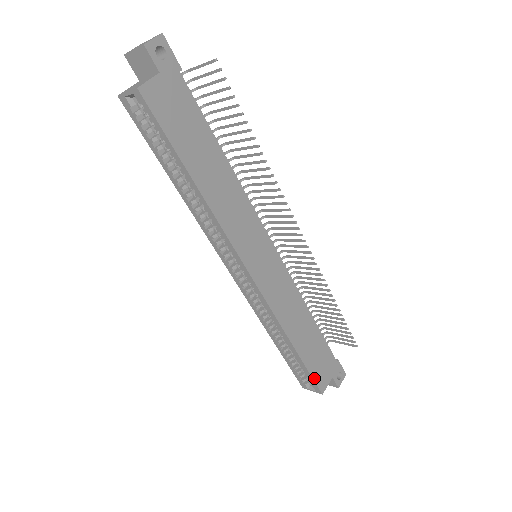
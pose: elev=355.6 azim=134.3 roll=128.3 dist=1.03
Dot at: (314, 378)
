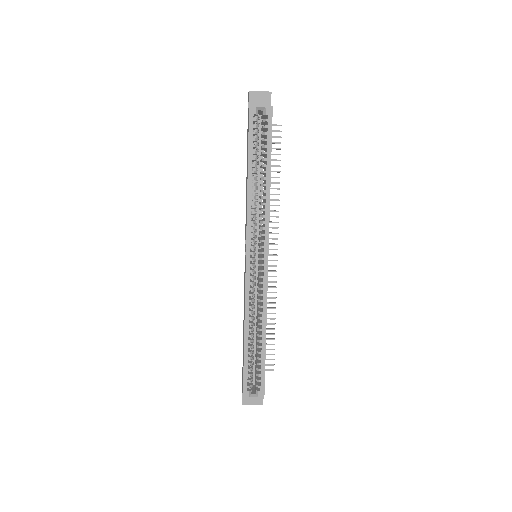
Dot at: occluded
